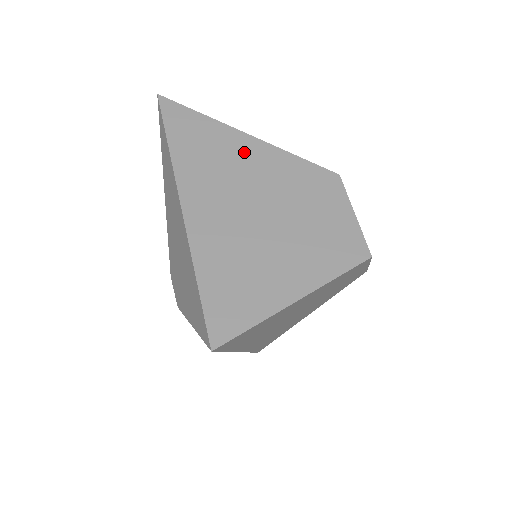
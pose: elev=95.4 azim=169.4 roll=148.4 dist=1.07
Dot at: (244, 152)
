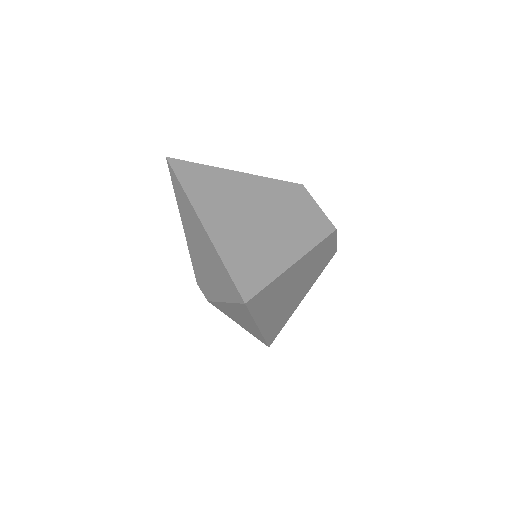
Dot at: (235, 182)
